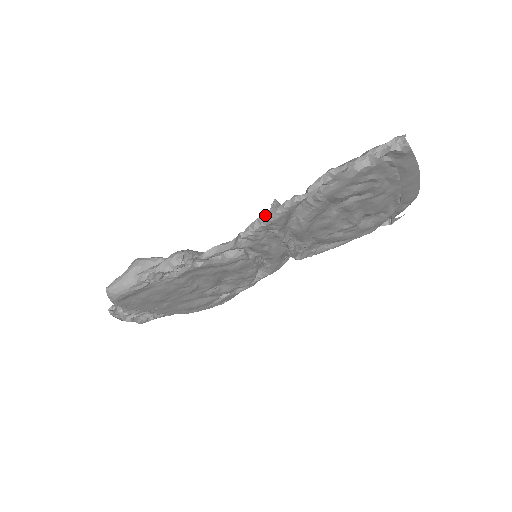
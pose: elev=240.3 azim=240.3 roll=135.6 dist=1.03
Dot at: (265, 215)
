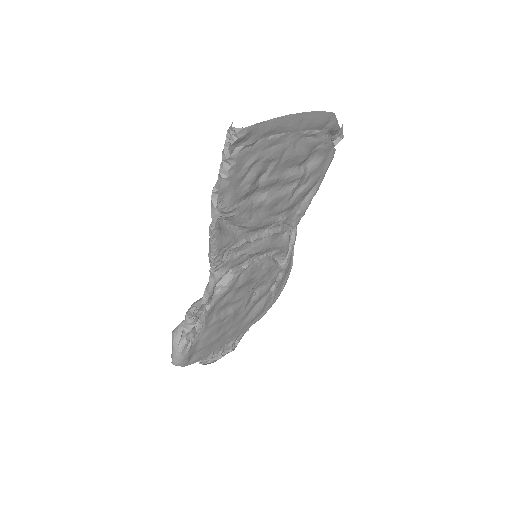
Dot at: (209, 250)
